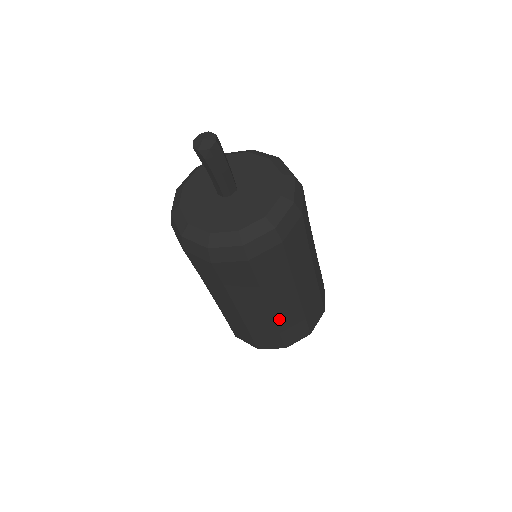
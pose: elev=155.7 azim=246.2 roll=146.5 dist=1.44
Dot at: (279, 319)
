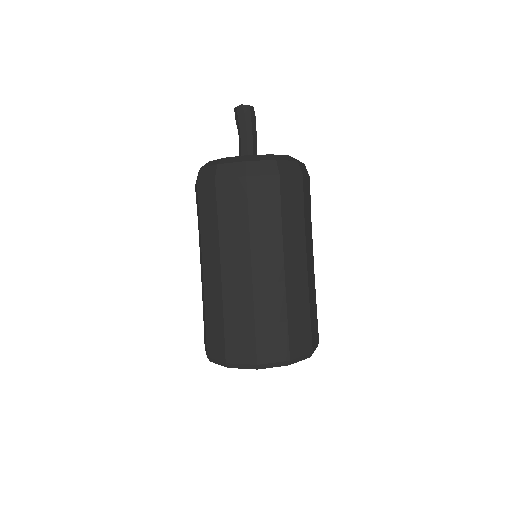
Dot at: (289, 293)
